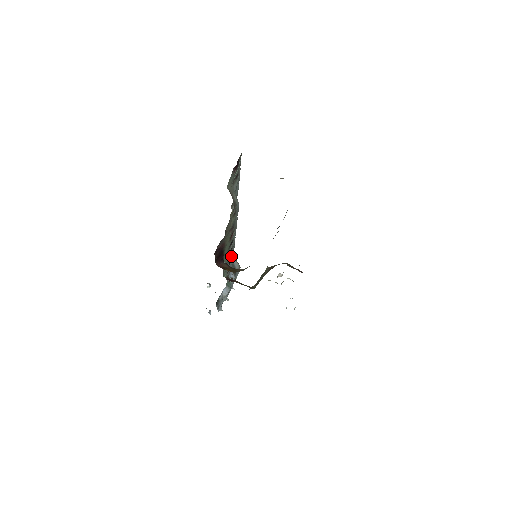
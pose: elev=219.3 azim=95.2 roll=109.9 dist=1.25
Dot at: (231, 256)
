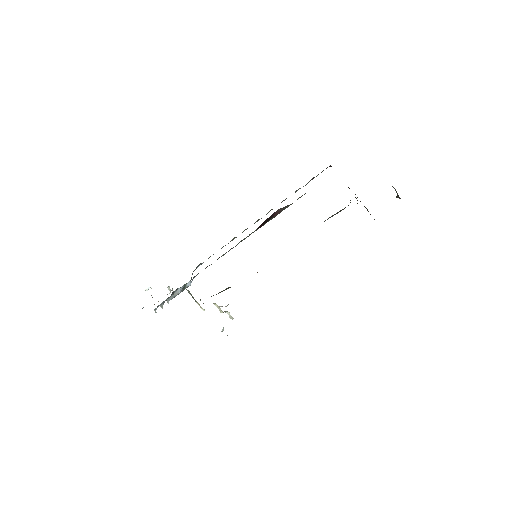
Dot at: (229, 250)
